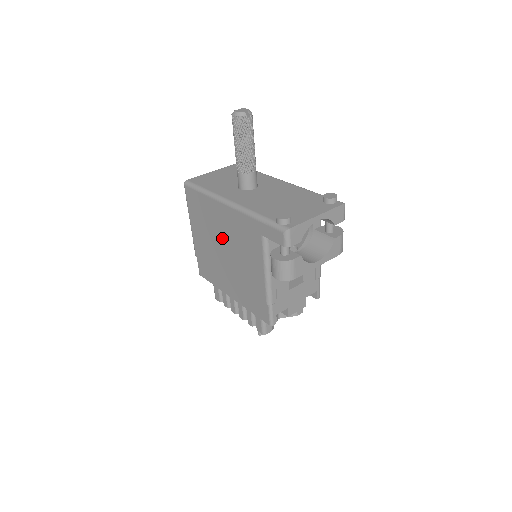
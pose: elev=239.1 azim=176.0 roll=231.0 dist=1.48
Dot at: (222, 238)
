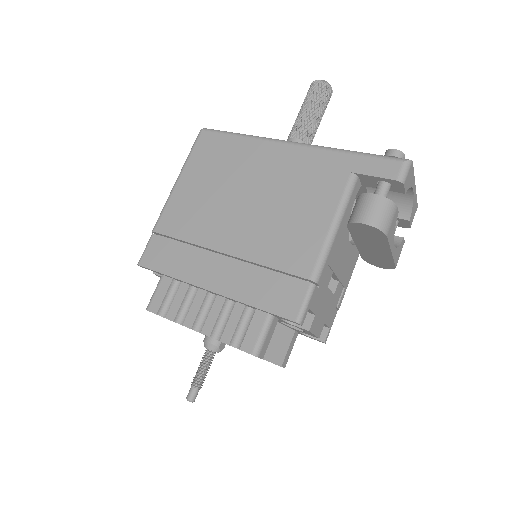
Dot at: (249, 191)
